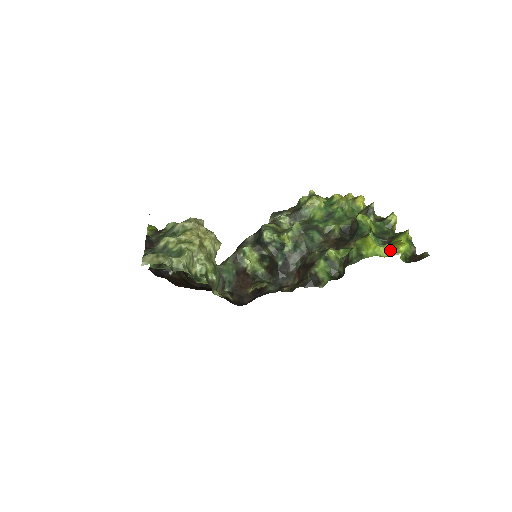
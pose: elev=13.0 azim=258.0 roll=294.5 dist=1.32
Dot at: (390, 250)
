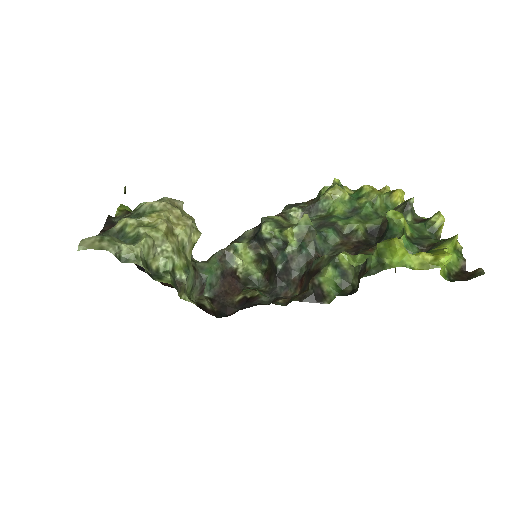
Dot at: (426, 260)
